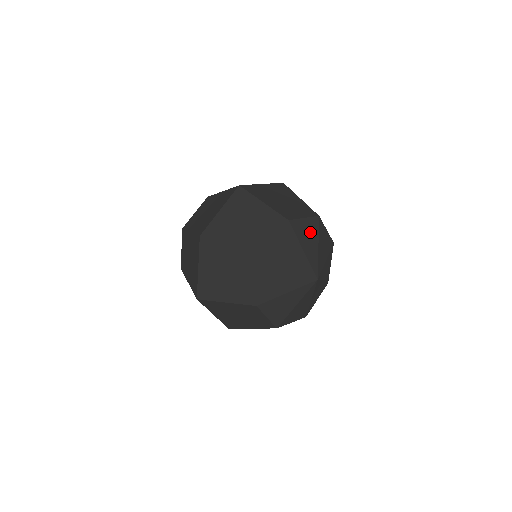
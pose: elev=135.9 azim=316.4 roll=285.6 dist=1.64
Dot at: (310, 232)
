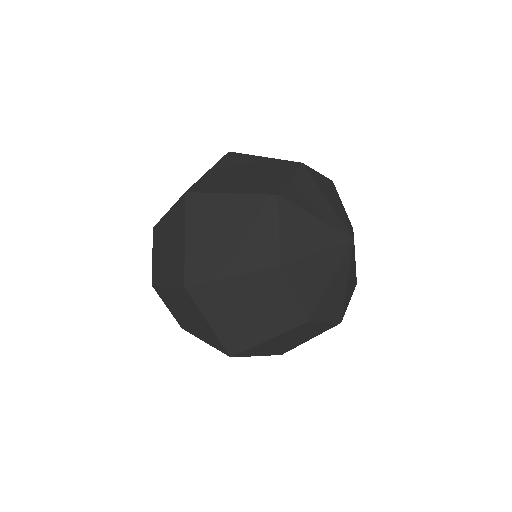
Dot at: (329, 189)
